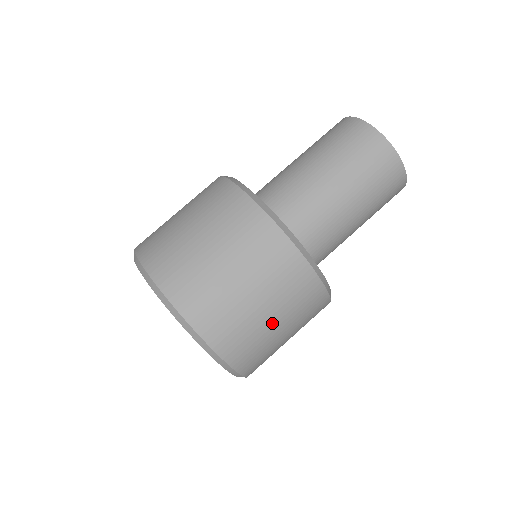
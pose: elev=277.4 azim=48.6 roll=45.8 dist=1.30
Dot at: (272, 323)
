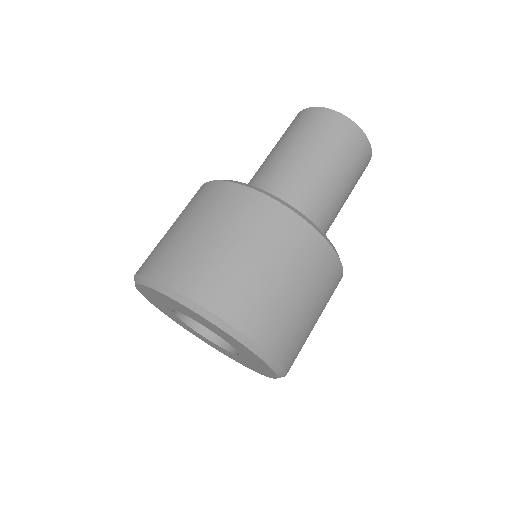
Dot at: (213, 240)
